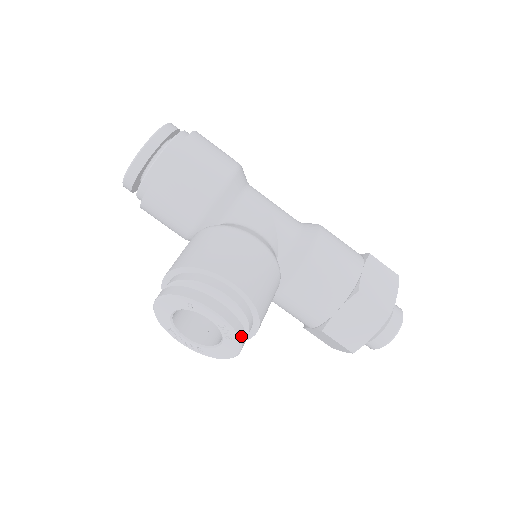
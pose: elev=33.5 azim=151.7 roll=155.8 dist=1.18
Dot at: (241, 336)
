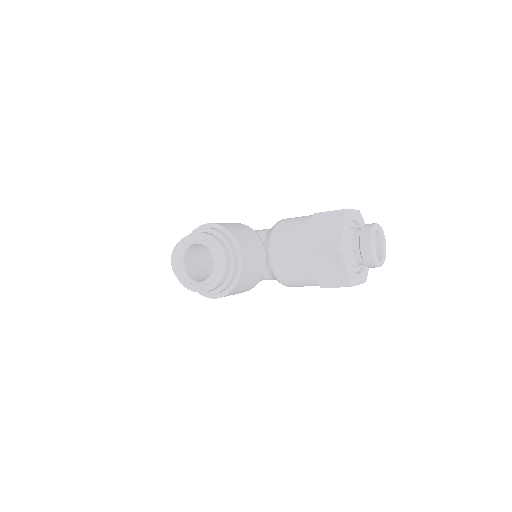
Dot at: (218, 240)
